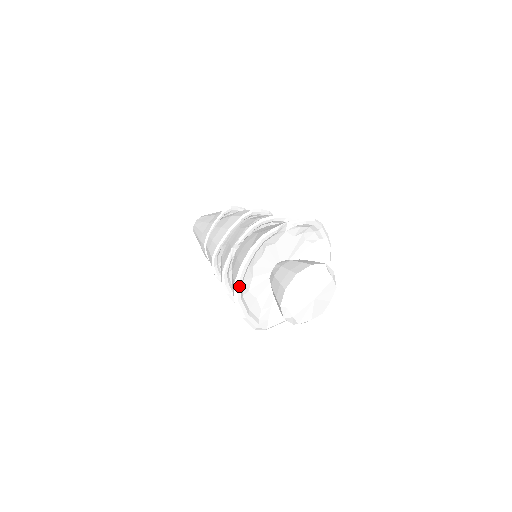
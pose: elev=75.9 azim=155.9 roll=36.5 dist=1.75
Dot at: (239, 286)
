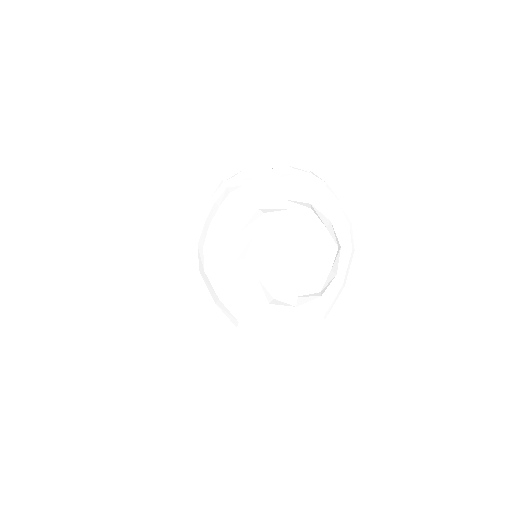
Dot at: (194, 250)
